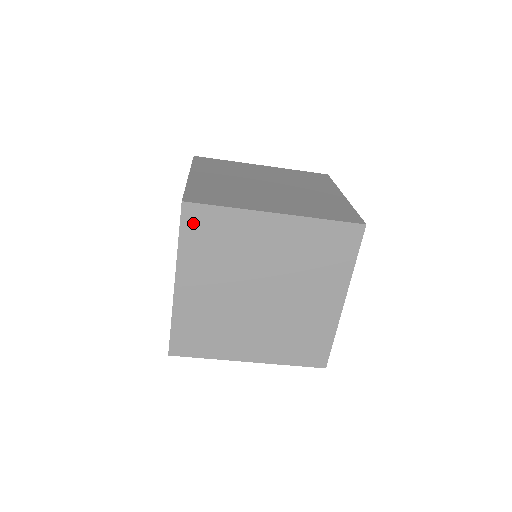
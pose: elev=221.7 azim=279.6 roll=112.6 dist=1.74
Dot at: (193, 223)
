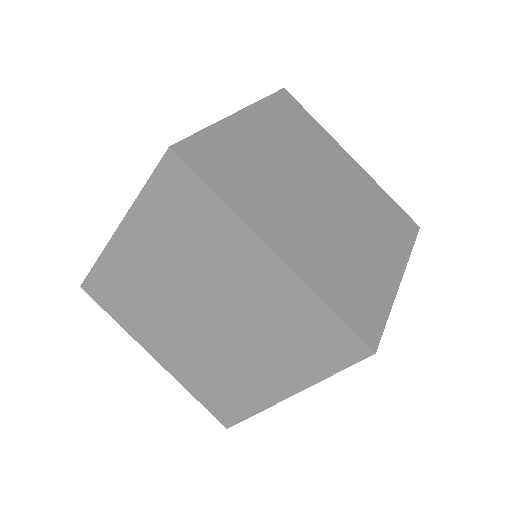
Dot at: (285, 103)
